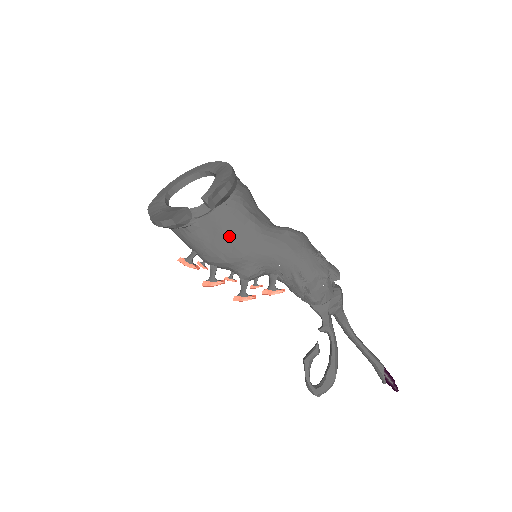
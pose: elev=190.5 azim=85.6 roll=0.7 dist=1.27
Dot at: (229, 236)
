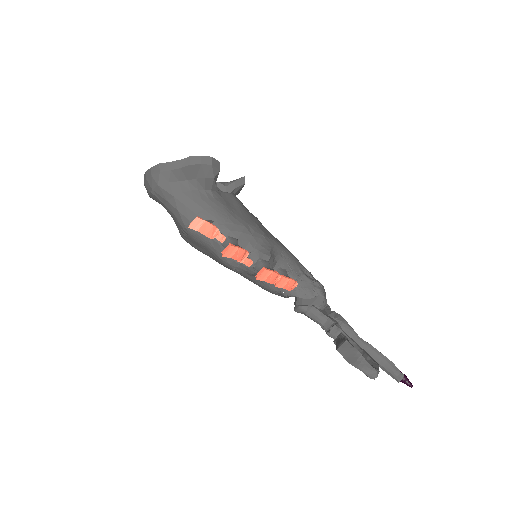
Dot at: (250, 215)
